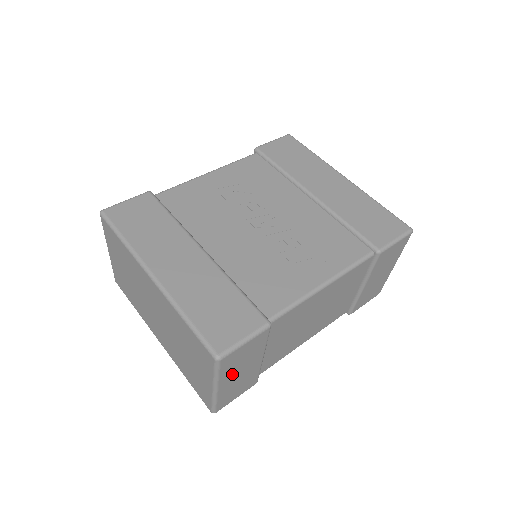
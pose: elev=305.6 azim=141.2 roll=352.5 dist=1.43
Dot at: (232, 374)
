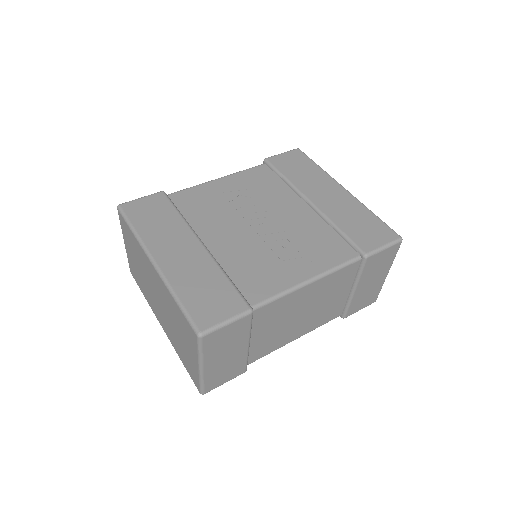
Dot at: (217, 355)
